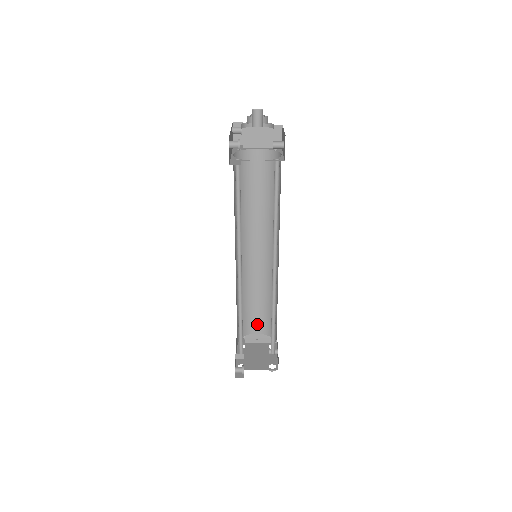
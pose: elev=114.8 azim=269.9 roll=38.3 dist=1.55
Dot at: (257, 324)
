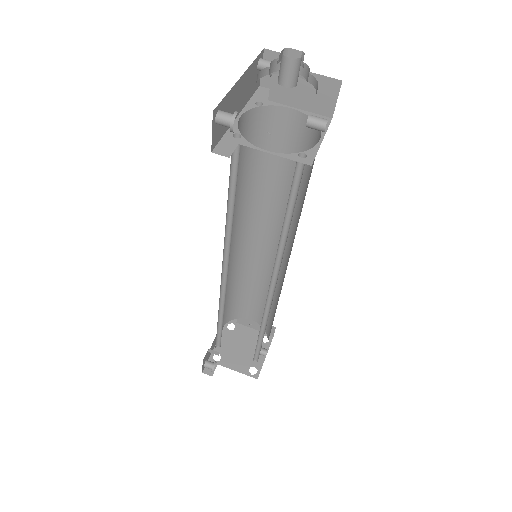
Dot at: (253, 312)
